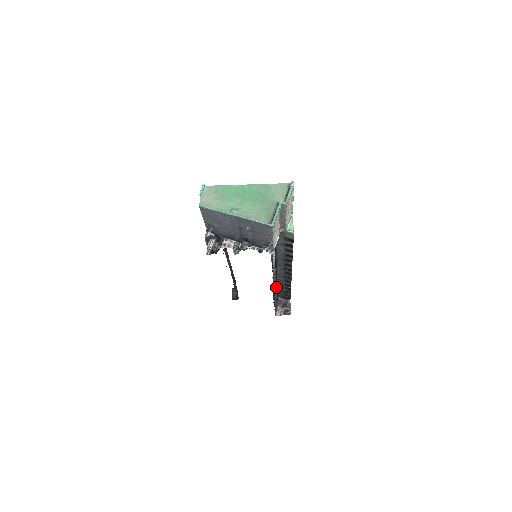
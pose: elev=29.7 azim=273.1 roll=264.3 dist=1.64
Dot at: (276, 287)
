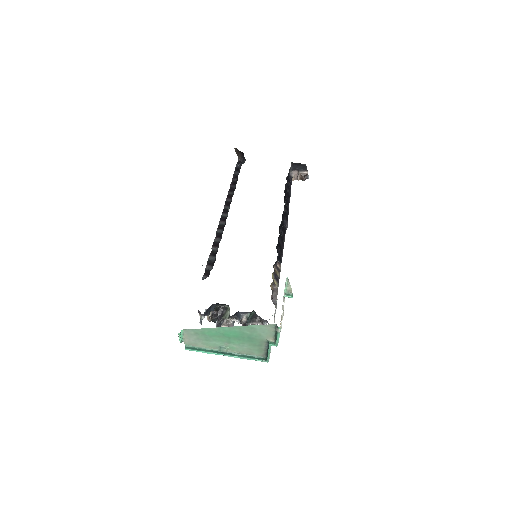
Dot at: occluded
